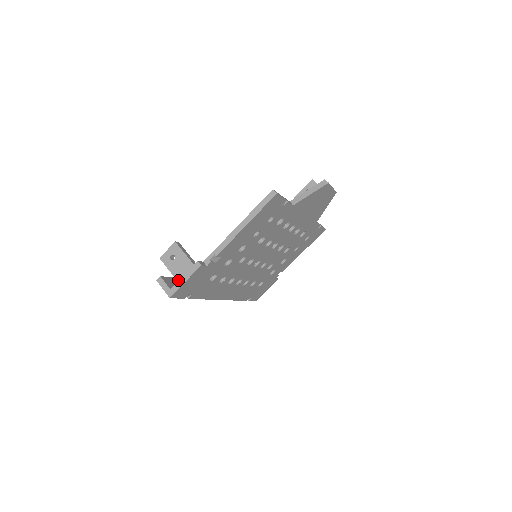
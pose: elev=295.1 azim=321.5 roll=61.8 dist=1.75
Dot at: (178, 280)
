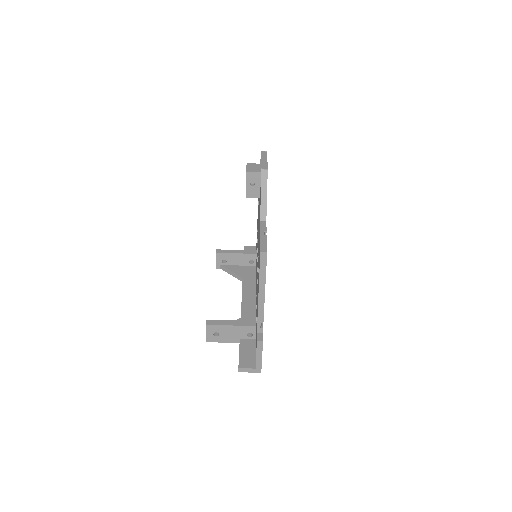
Dot at: (242, 347)
